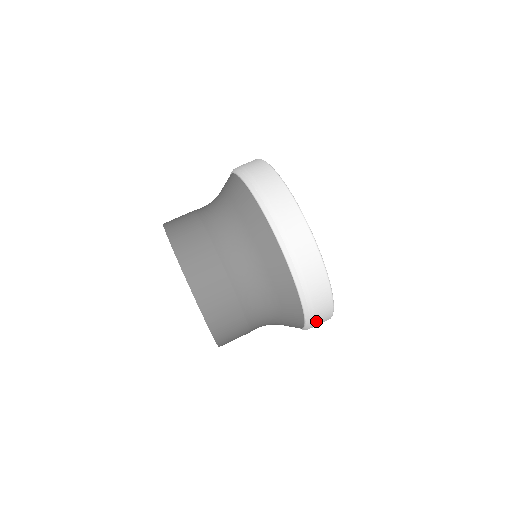
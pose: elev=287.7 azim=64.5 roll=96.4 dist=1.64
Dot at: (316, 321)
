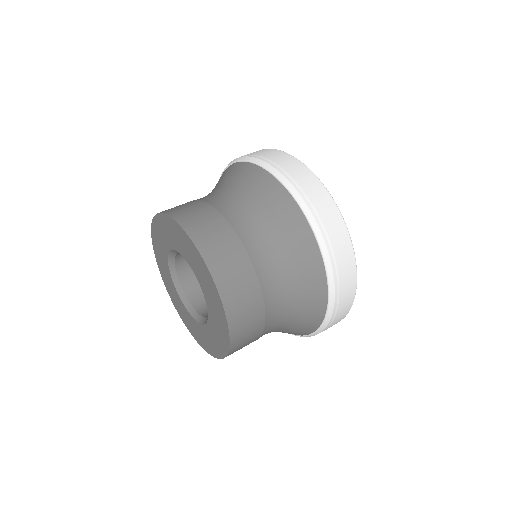
Dot at: occluded
